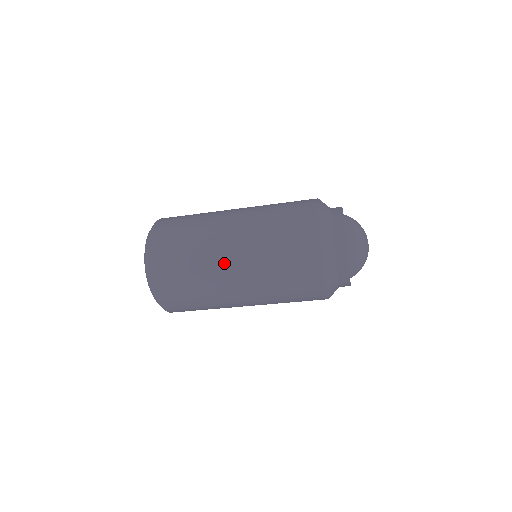
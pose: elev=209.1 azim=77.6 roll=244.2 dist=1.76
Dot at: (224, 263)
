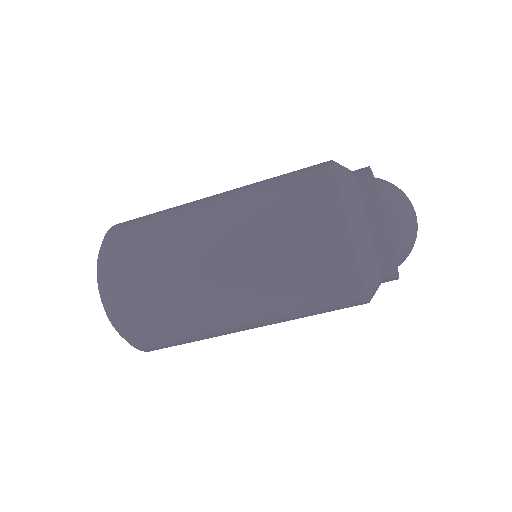
Dot at: (208, 275)
